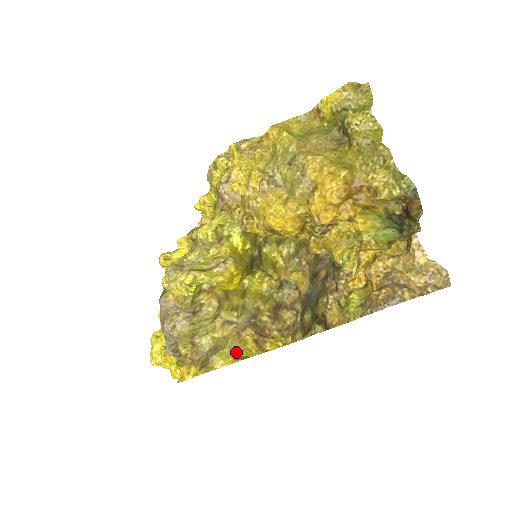
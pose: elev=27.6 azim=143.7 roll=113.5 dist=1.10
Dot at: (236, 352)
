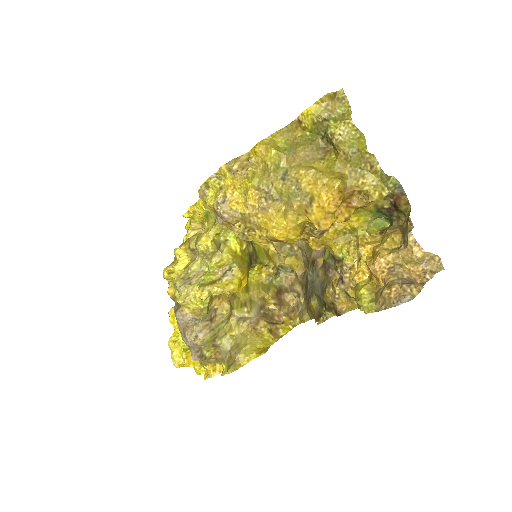
Dot at: (257, 346)
